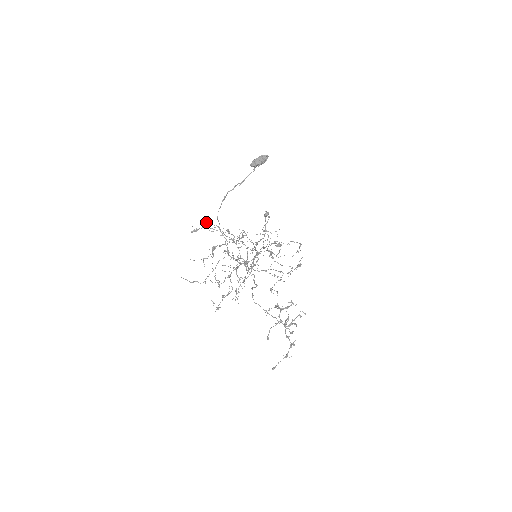
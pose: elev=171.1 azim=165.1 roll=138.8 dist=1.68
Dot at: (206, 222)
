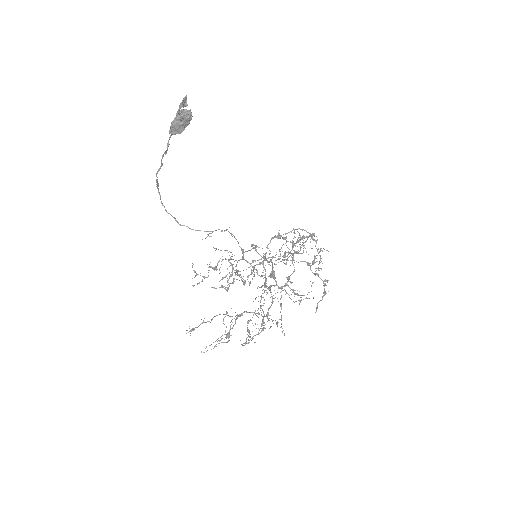
Dot at: occluded
